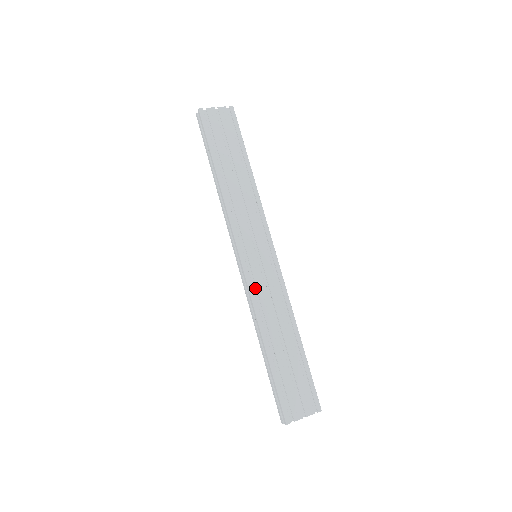
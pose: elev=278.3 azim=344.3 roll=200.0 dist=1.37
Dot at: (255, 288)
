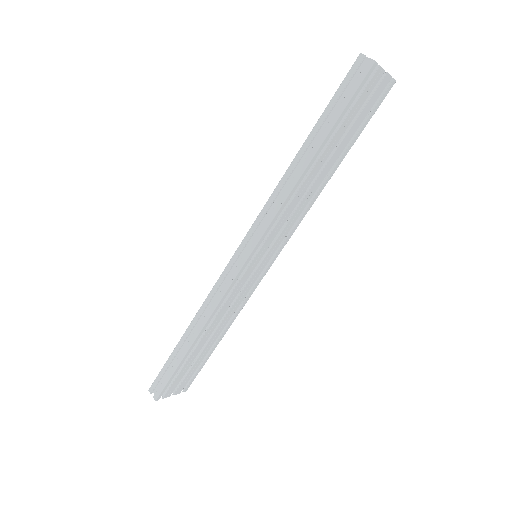
Dot at: occluded
